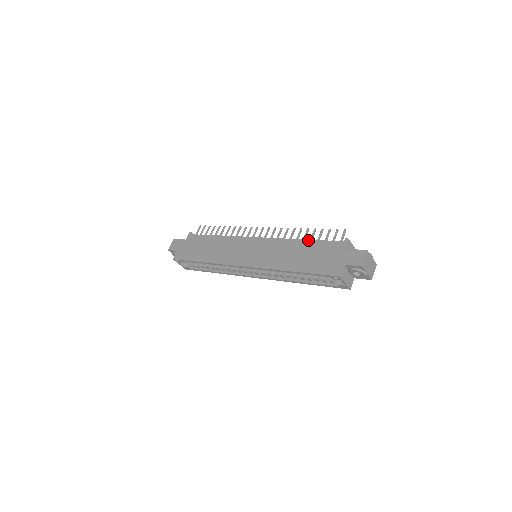
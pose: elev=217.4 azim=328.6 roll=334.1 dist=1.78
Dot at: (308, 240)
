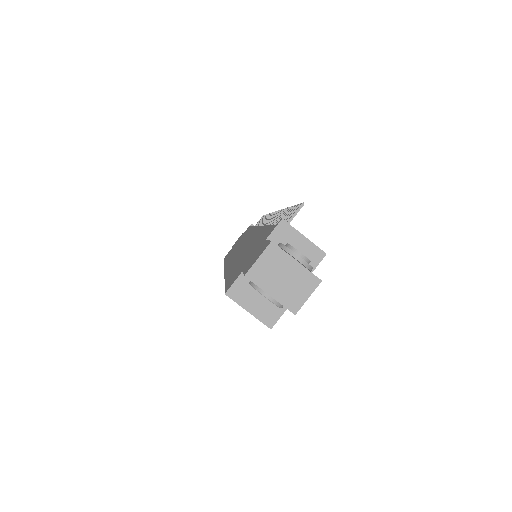
Dot at: (266, 226)
